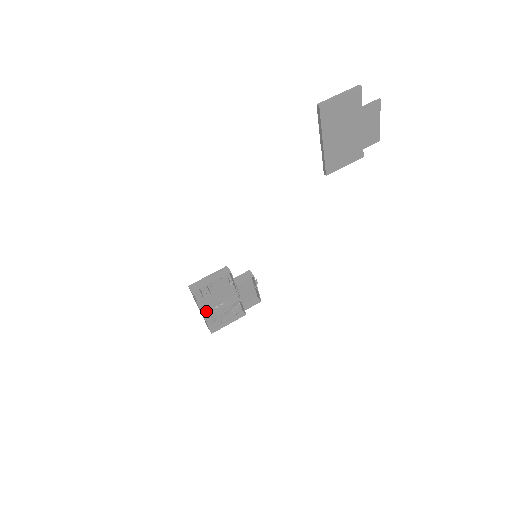
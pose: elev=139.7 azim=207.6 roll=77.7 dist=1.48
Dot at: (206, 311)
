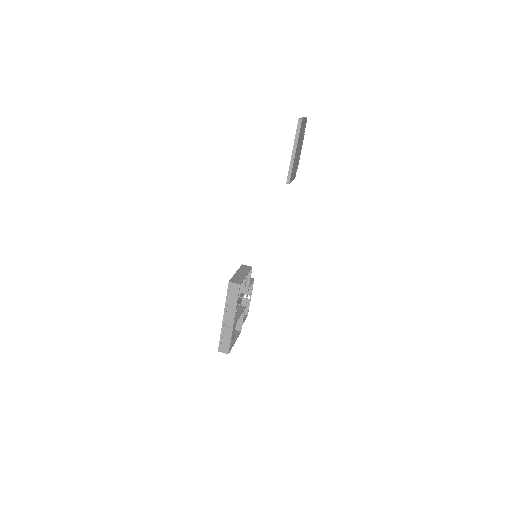
Dot at: occluded
